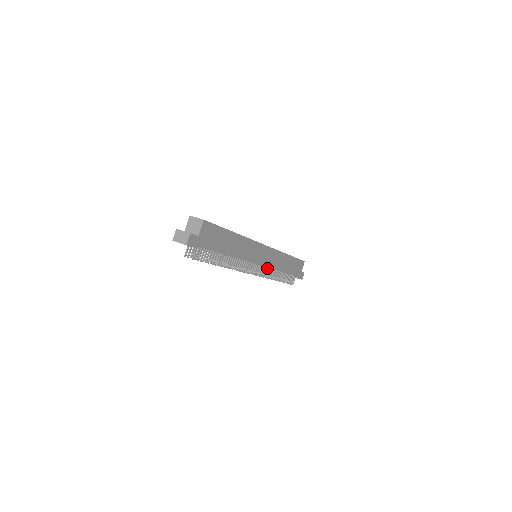
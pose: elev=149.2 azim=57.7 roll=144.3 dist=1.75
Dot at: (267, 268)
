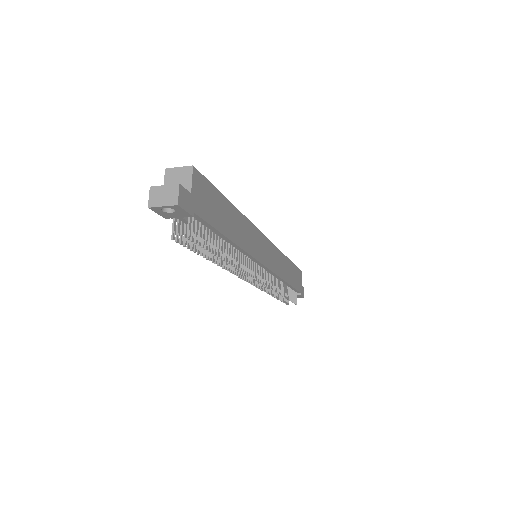
Dot at: (271, 276)
